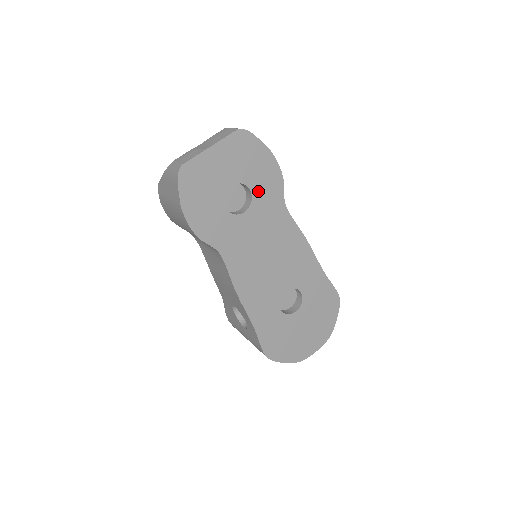
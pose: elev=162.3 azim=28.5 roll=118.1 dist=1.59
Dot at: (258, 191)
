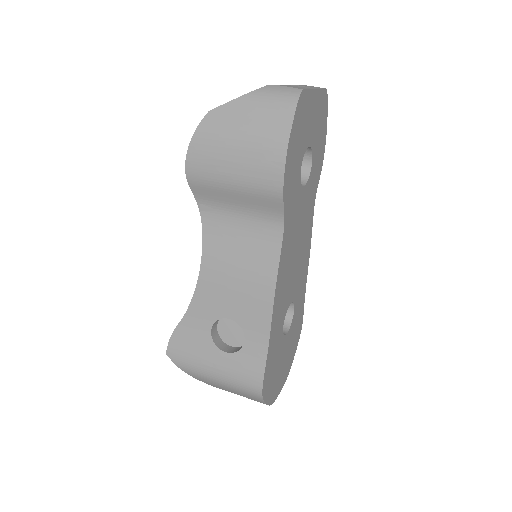
Dot at: (313, 169)
